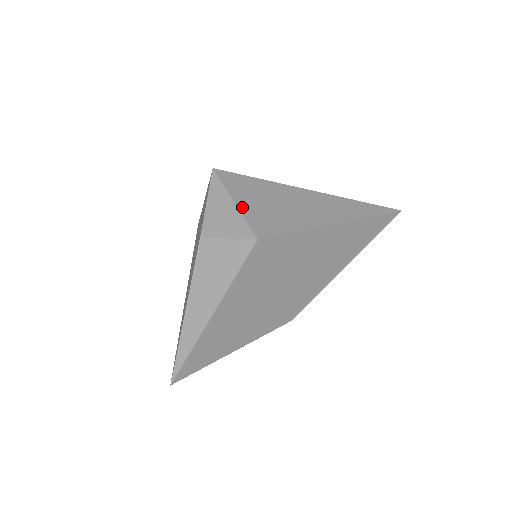
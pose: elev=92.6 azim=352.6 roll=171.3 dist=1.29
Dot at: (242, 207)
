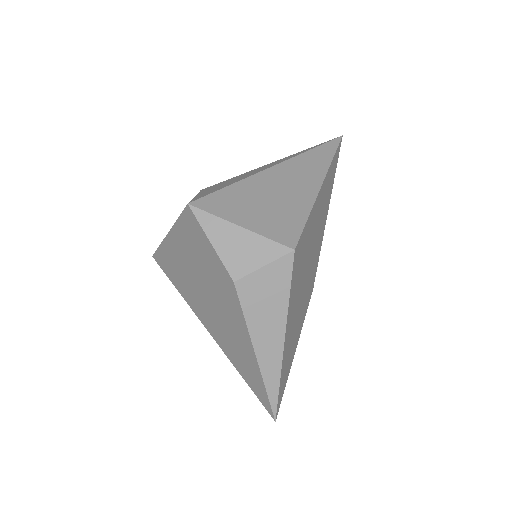
Dot at: (251, 227)
